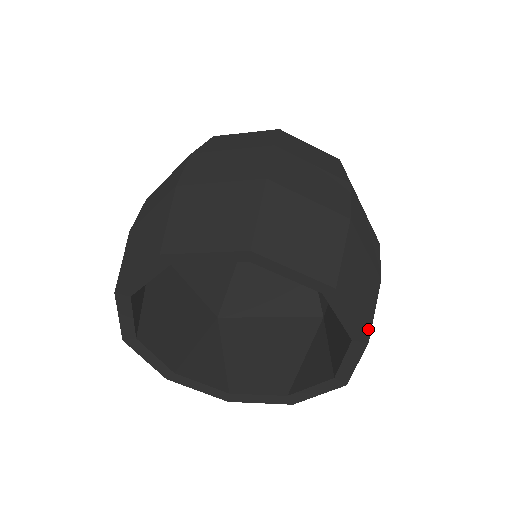
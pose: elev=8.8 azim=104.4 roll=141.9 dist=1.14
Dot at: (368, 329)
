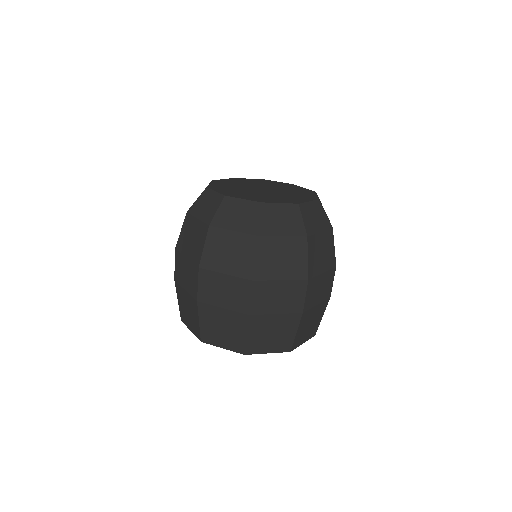
Dot at: (315, 331)
